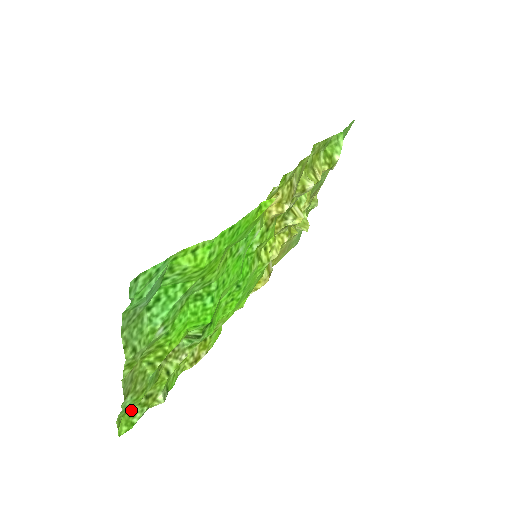
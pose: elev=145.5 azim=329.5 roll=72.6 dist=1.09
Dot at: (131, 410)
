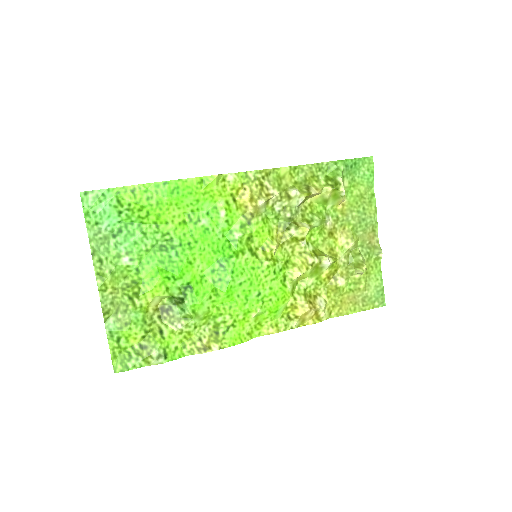
Dot at: (126, 351)
